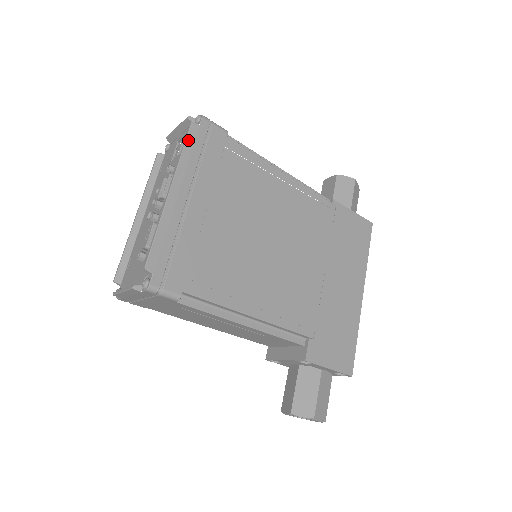
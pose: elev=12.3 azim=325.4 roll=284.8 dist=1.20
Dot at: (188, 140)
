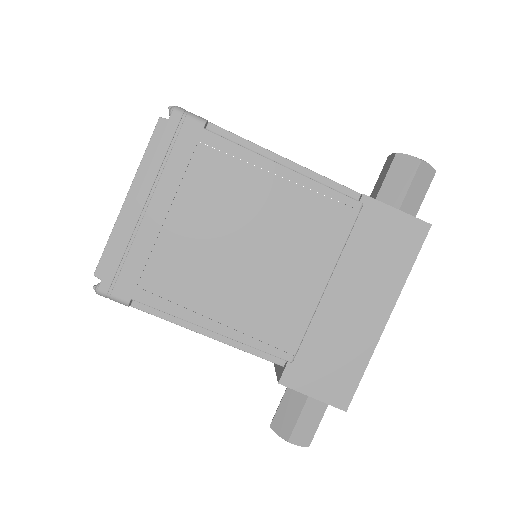
Dot at: (153, 139)
